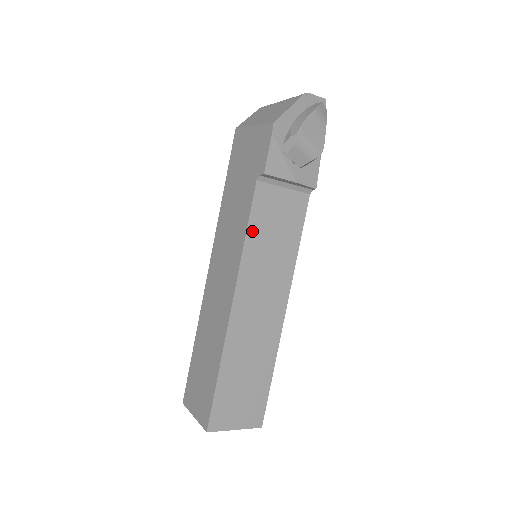
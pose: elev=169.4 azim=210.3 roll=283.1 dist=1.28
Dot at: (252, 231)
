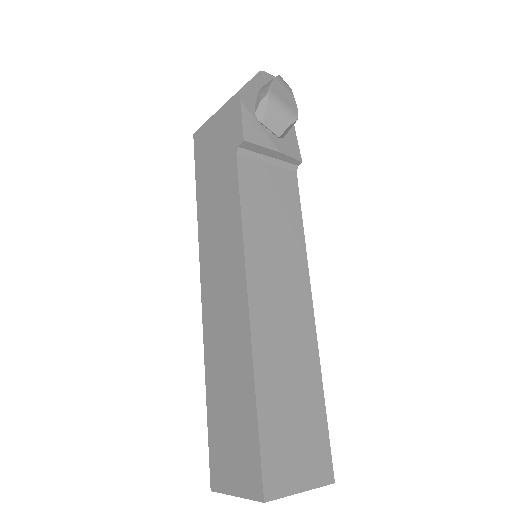
Dot at: (247, 211)
